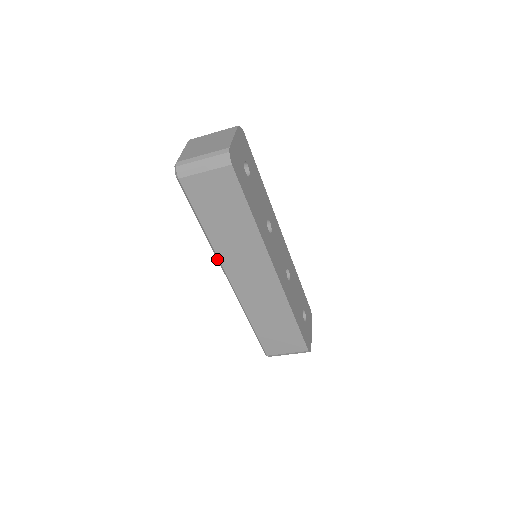
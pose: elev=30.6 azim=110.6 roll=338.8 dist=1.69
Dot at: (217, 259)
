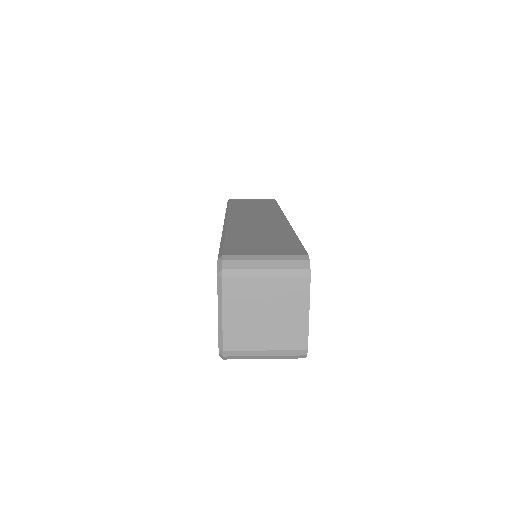
Dot at: occluded
